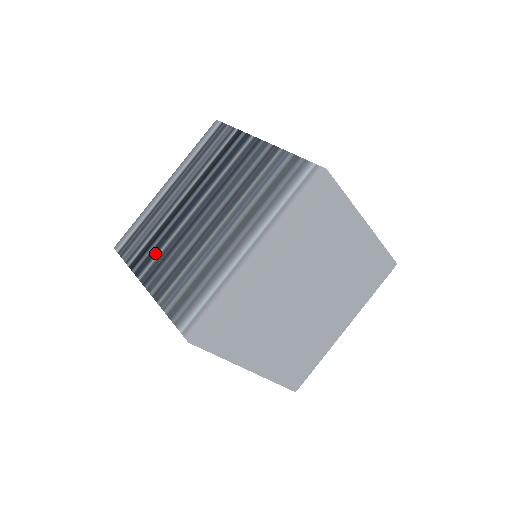
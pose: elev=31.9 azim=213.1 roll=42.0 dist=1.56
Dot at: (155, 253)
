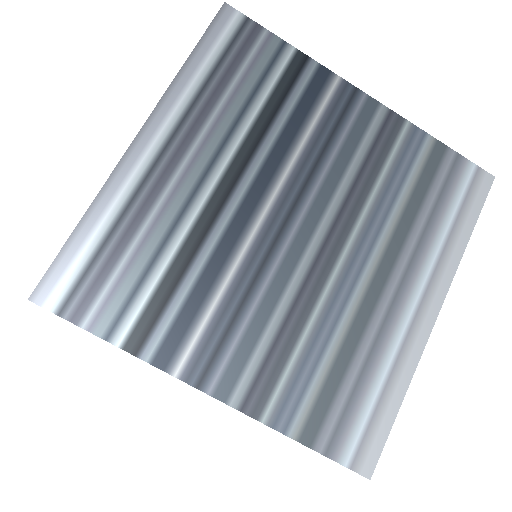
Dot at: (196, 313)
